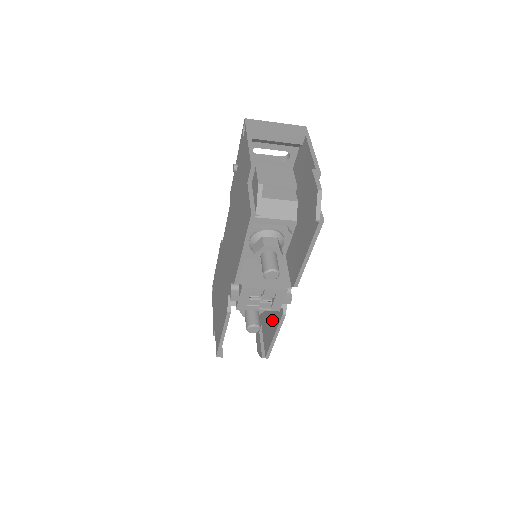
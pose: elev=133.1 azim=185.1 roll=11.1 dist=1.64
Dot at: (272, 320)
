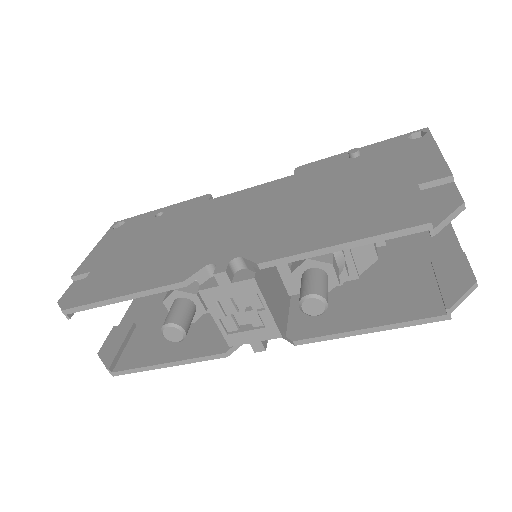
Dot at: occluded
